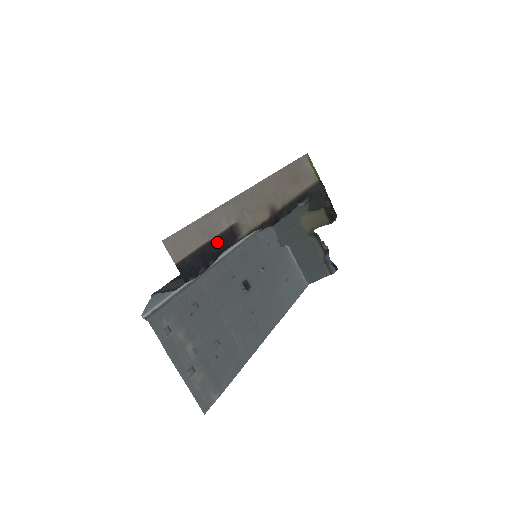
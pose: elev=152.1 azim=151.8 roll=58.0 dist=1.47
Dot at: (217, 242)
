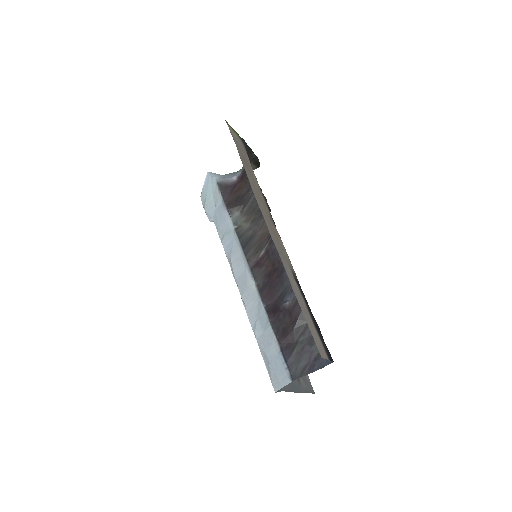
Dot at: (307, 305)
